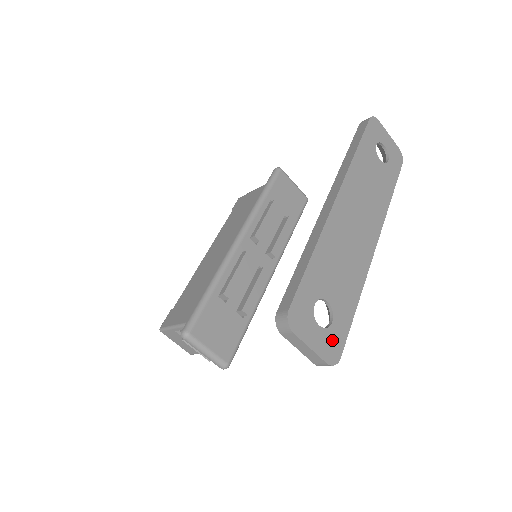
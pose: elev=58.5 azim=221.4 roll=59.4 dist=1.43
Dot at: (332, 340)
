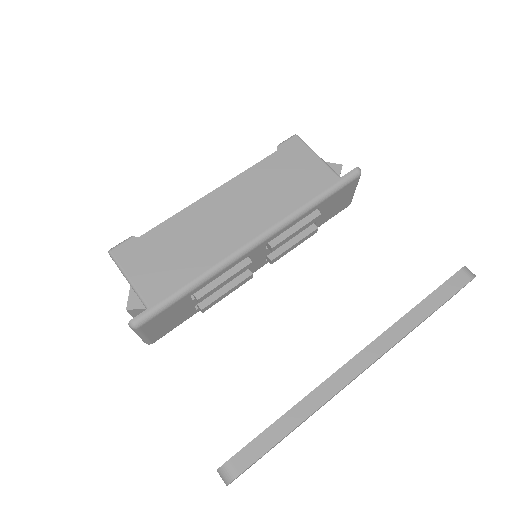
Dot at: occluded
